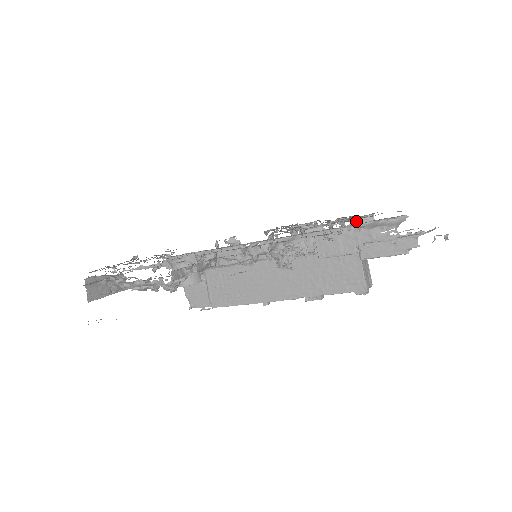
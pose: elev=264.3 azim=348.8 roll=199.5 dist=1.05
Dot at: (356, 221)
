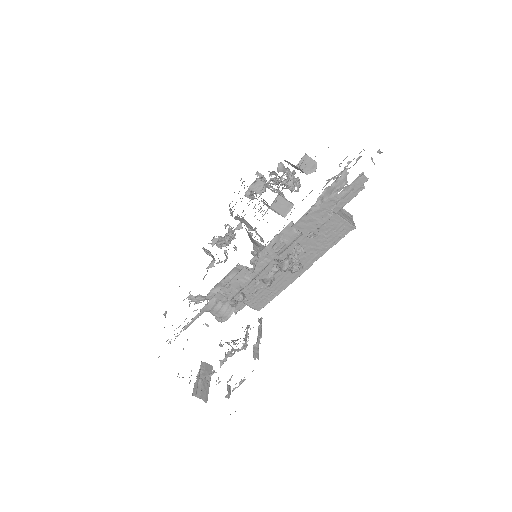
Dot at: occluded
